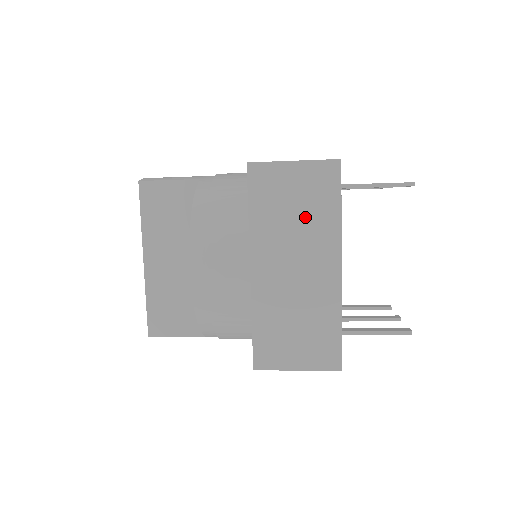
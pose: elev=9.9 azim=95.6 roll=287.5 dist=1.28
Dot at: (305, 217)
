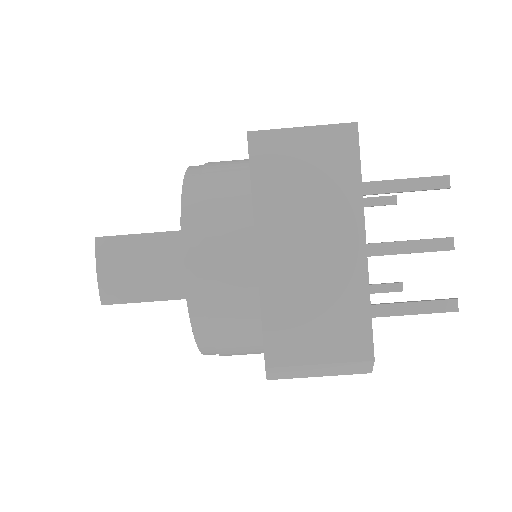
Dot at: occluded
